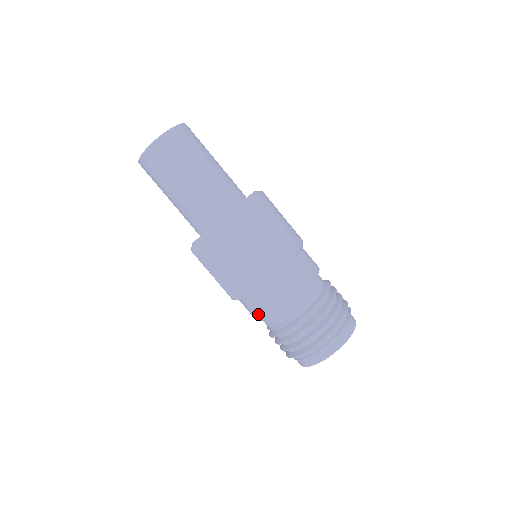
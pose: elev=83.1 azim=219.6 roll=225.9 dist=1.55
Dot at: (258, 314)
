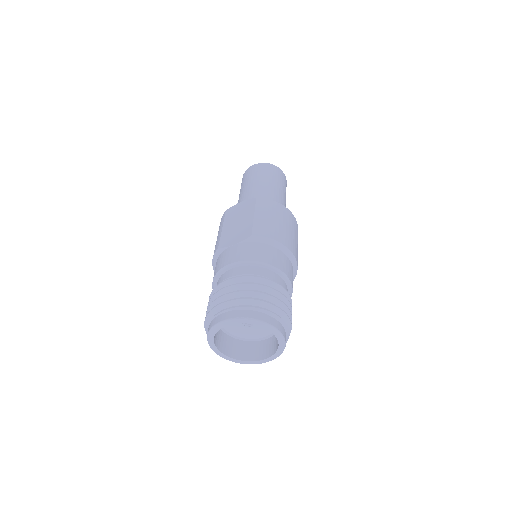
Dot at: (228, 260)
